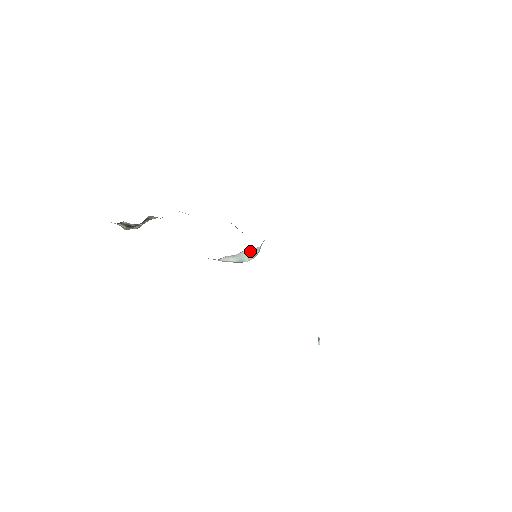
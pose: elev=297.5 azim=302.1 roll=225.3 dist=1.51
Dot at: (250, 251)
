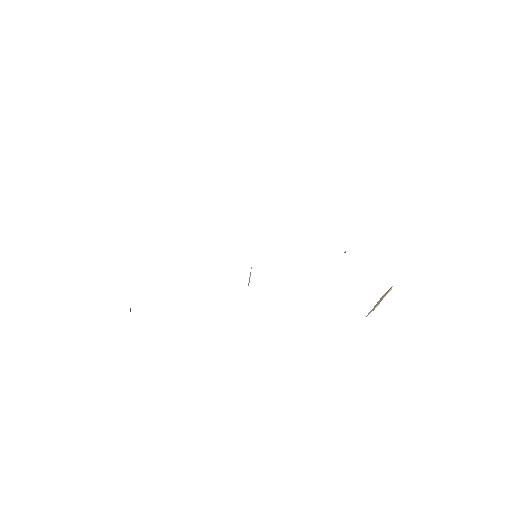
Dot at: occluded
